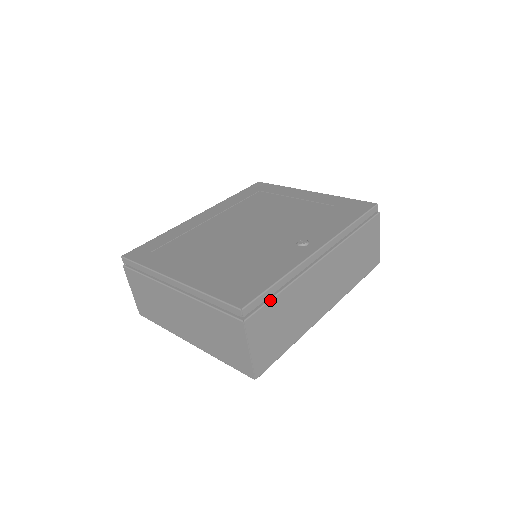
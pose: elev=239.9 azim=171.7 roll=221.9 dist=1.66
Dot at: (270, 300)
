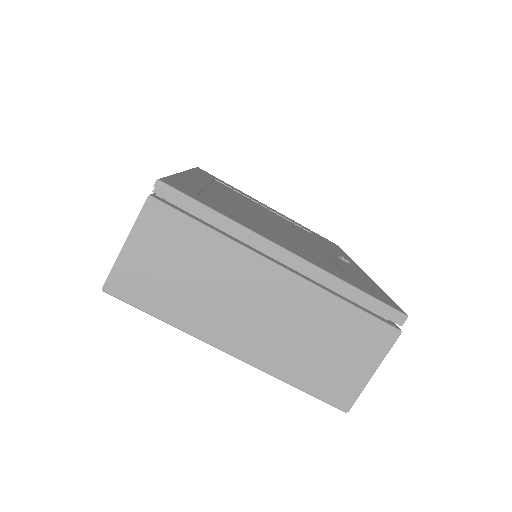
Dot at: occluded
